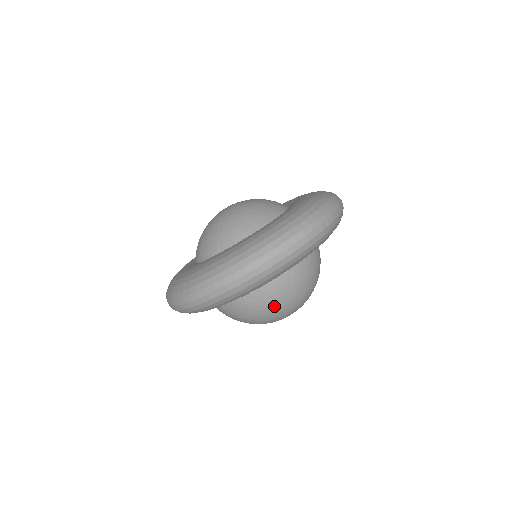
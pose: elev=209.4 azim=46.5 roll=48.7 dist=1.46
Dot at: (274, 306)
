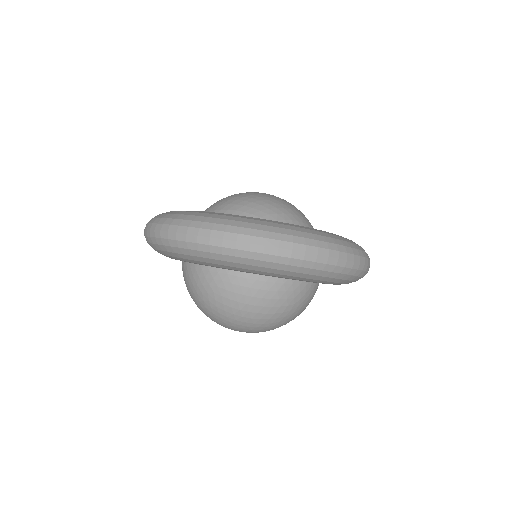
Dot at: (283, 310)
